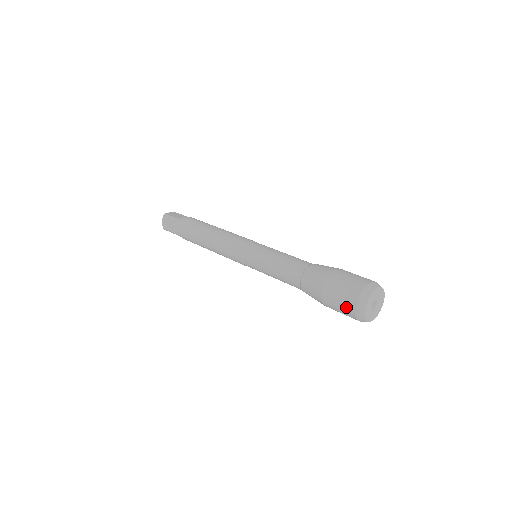
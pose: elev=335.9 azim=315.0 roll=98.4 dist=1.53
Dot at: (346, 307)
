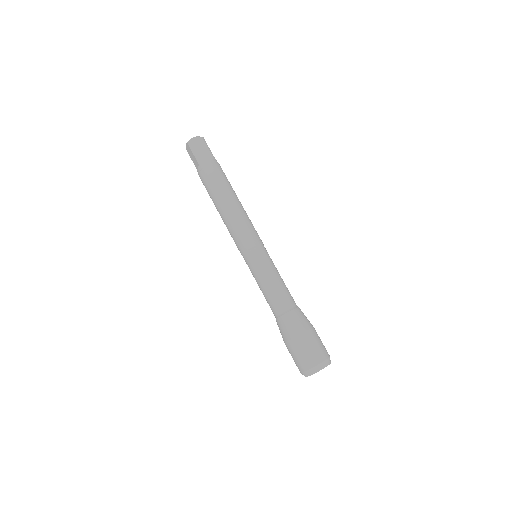
Dot at: (296, 364)
